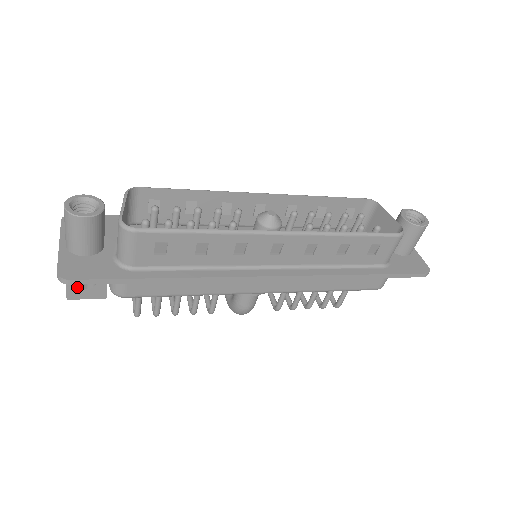
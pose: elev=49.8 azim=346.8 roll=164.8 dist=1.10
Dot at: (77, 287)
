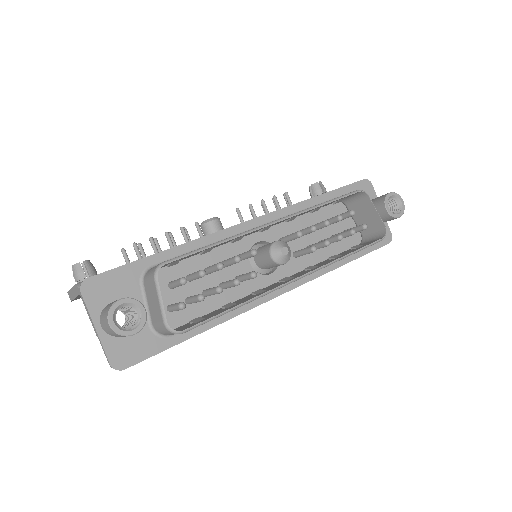
Dot at: occluded
